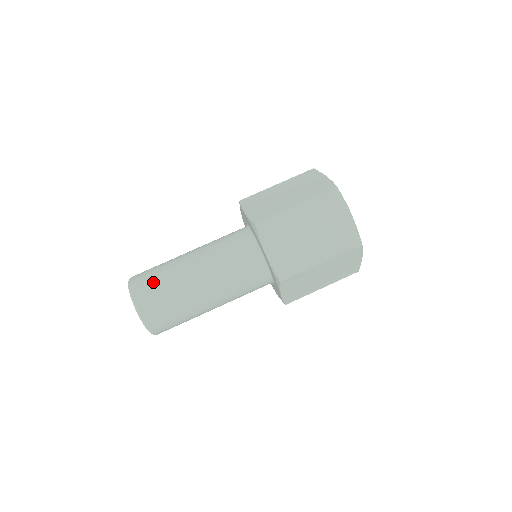
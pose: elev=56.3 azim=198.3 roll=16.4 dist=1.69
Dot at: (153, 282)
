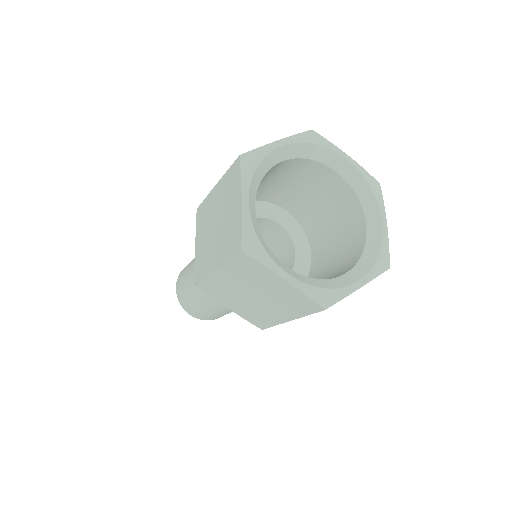
Dot at: (184, 297)
